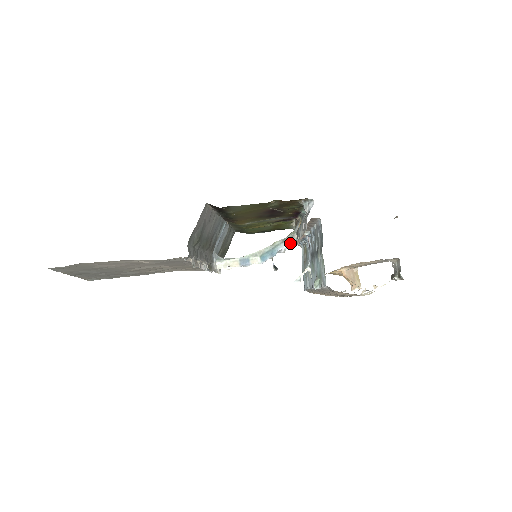
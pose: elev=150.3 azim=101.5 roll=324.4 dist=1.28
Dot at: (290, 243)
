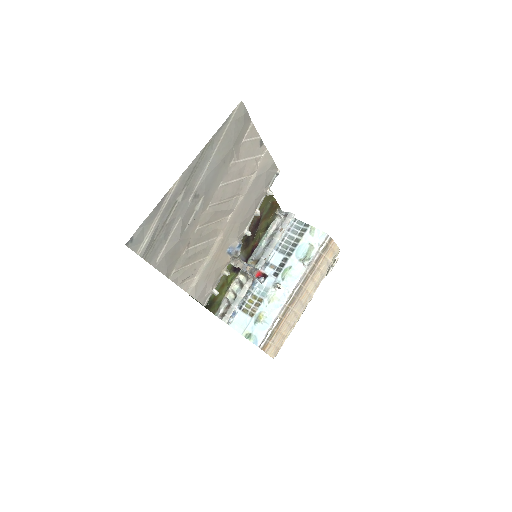
Dot at: occluded
